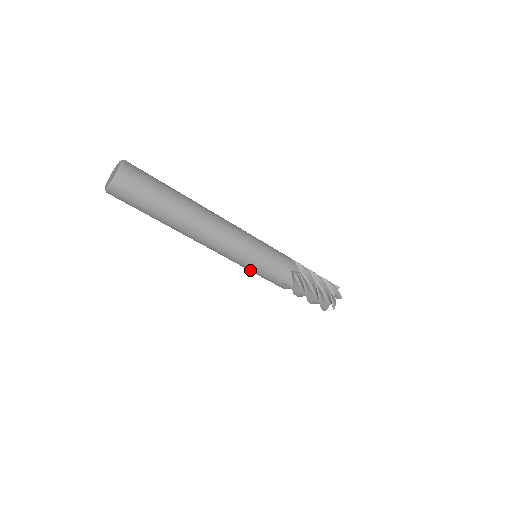
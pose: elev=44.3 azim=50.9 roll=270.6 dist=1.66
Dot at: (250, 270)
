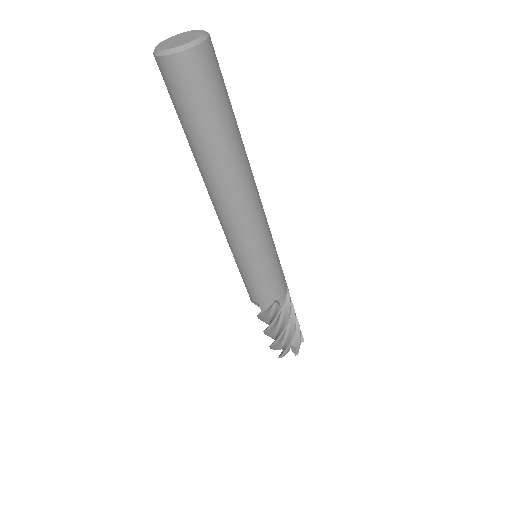
Dot at: (252, 270)
